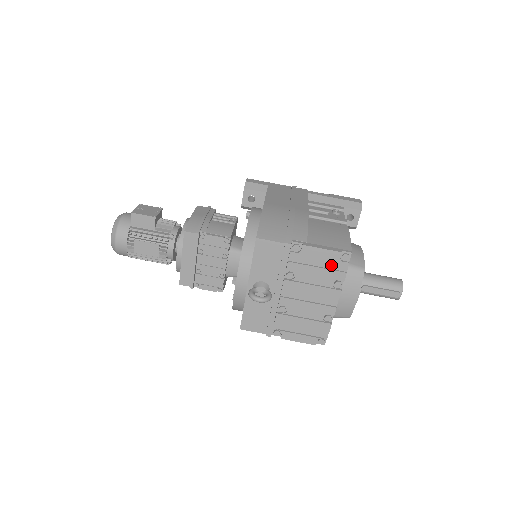
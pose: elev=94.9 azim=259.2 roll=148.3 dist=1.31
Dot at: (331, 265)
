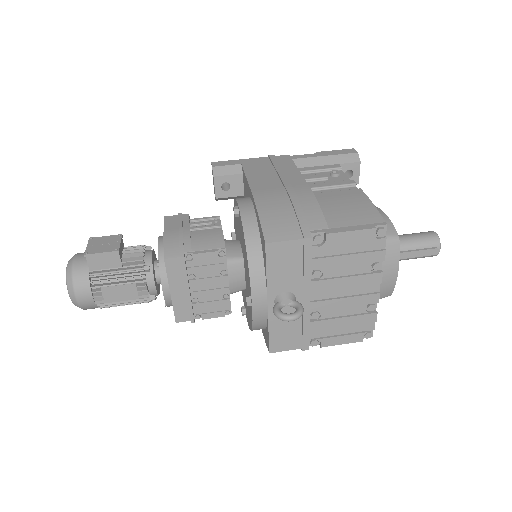
Dot at: (365, 247)
